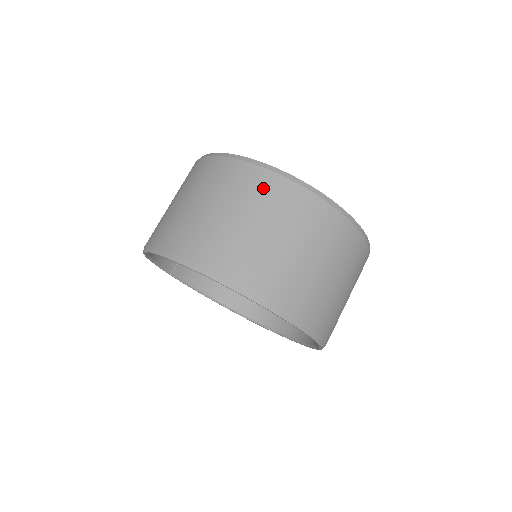
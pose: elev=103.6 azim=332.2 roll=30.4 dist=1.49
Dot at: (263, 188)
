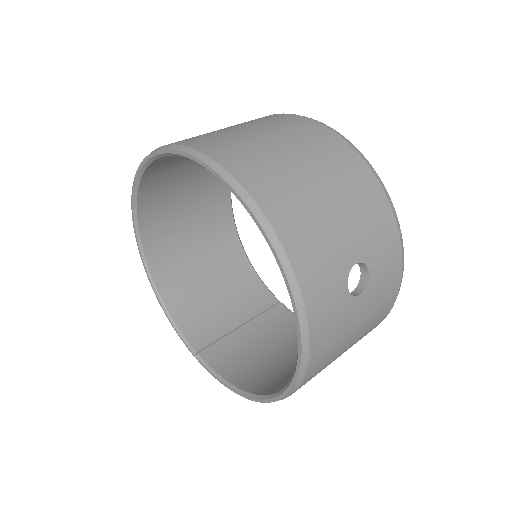
Dot at: occluded
